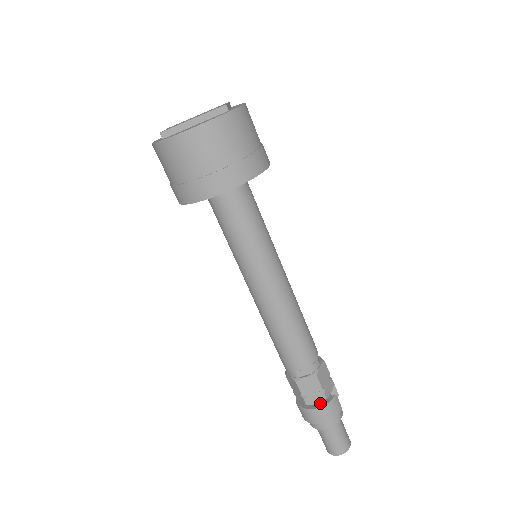
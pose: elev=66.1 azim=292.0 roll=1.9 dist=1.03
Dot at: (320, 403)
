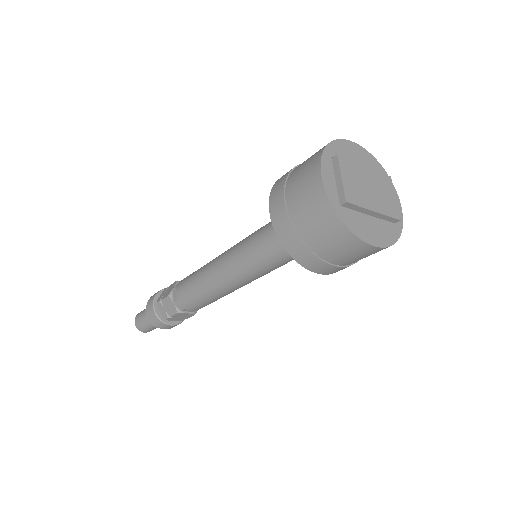
Dot at: (174, 320)
